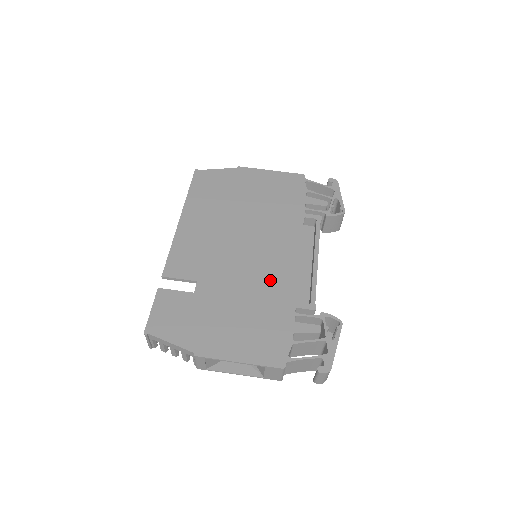
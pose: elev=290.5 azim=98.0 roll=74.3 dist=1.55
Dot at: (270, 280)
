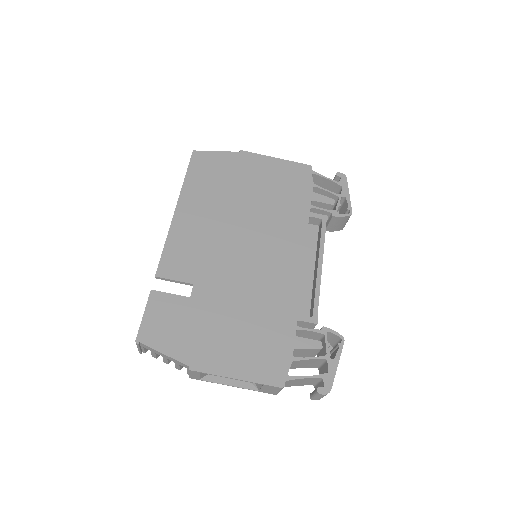
Dot at: (271, 287)
